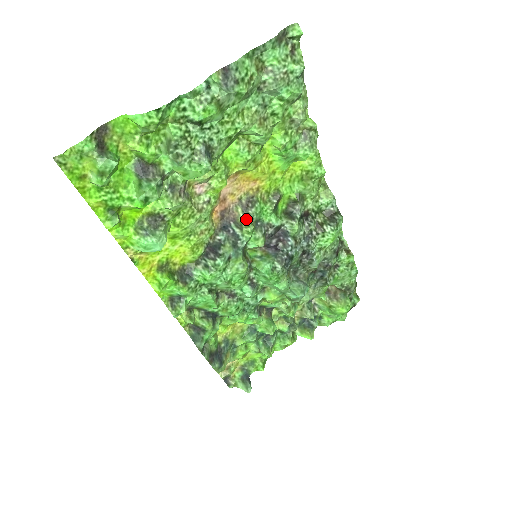
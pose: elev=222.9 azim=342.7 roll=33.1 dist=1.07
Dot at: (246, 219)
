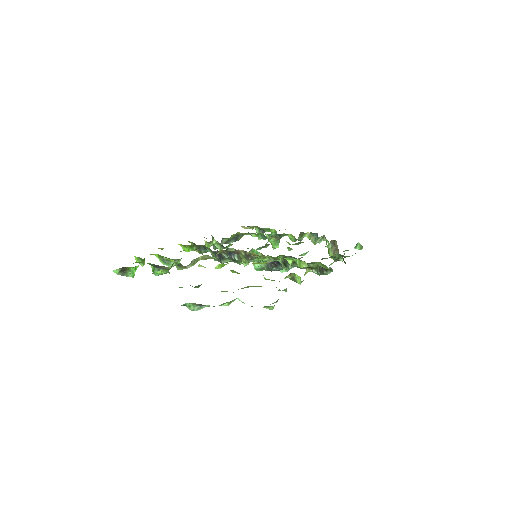
Dot at: (246, 259)
